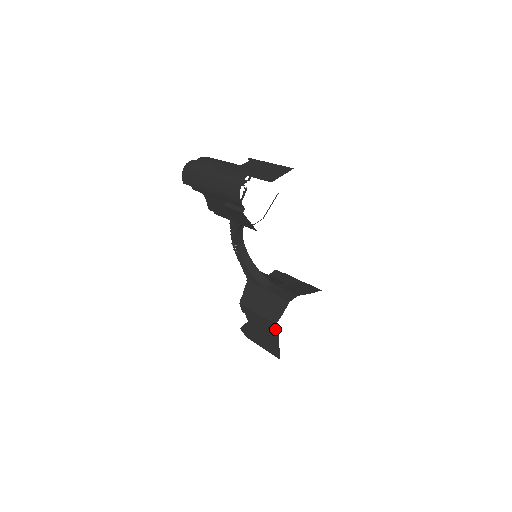
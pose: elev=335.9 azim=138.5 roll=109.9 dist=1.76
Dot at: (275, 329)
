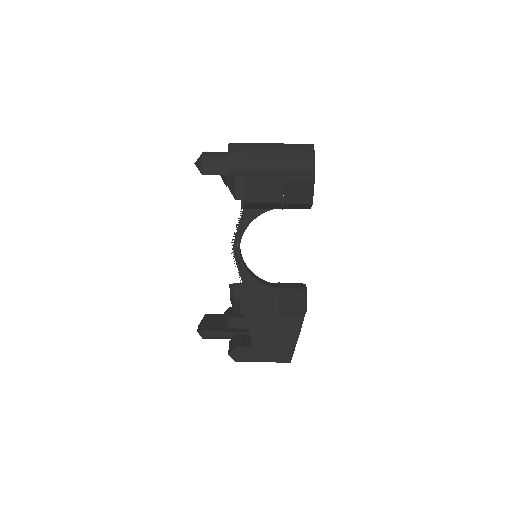
Dot at: (298, 321)
